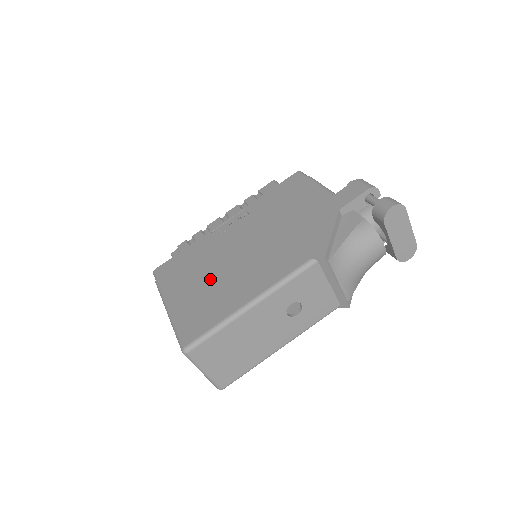
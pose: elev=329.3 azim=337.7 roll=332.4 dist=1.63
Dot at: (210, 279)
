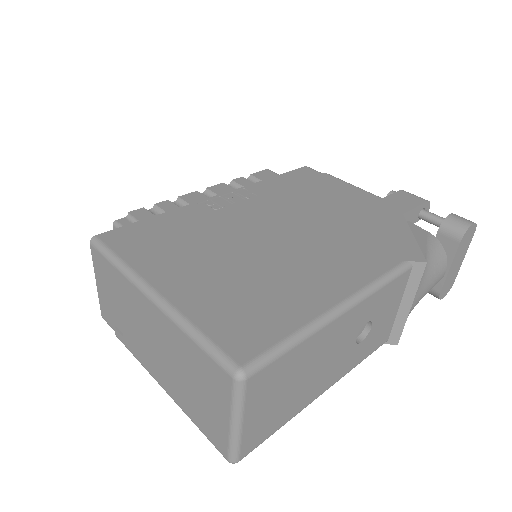
Dot at: (237, 263)
